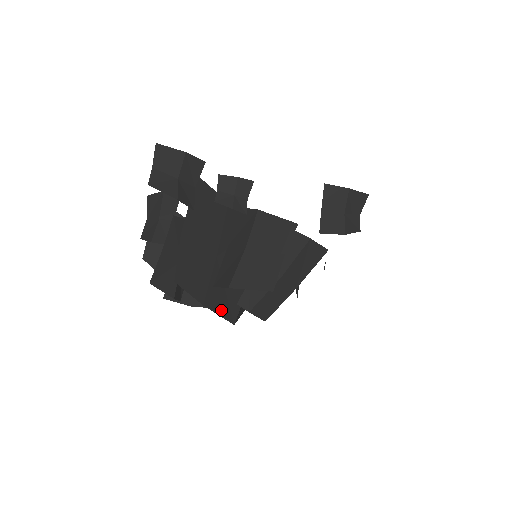
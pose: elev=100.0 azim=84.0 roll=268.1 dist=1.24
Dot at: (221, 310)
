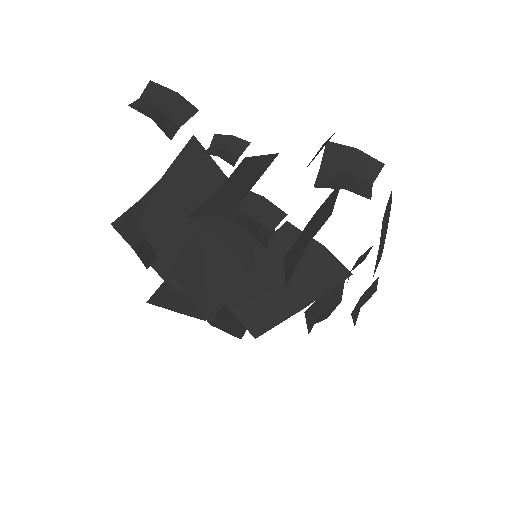
Dot at: (194, 293)
